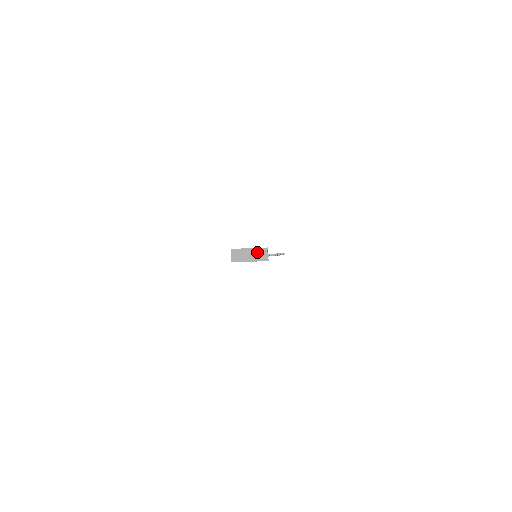
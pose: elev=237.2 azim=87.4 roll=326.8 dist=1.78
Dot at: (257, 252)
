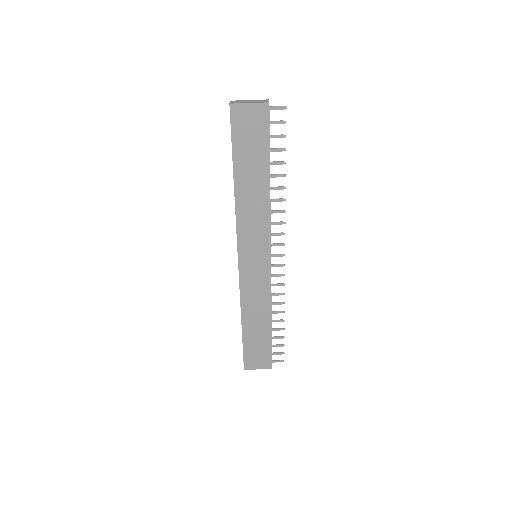
Dot at: (257, 101)
